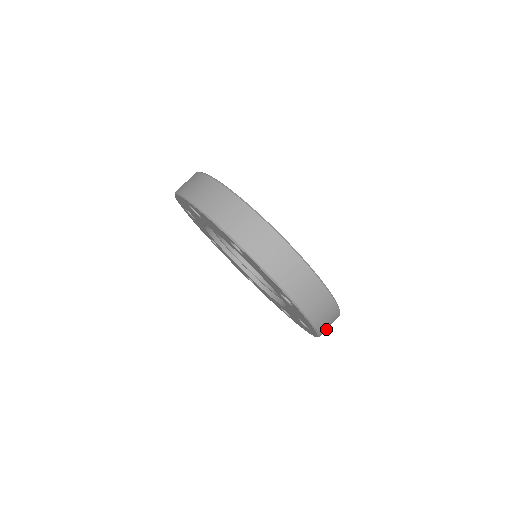
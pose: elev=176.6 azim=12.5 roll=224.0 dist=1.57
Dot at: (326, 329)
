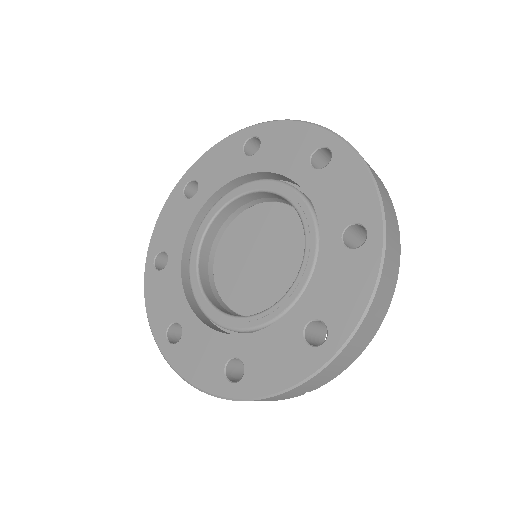
Dot at: (351, 347)
